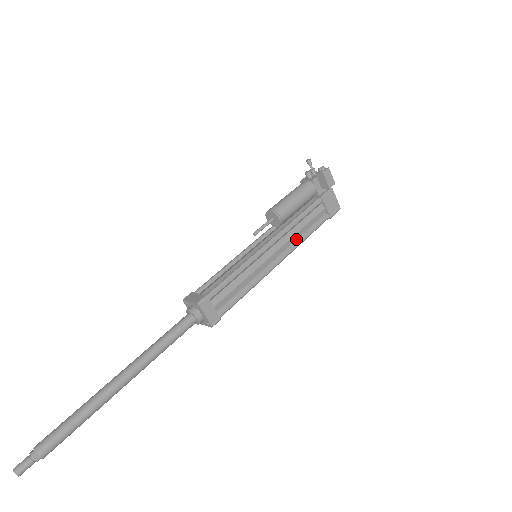
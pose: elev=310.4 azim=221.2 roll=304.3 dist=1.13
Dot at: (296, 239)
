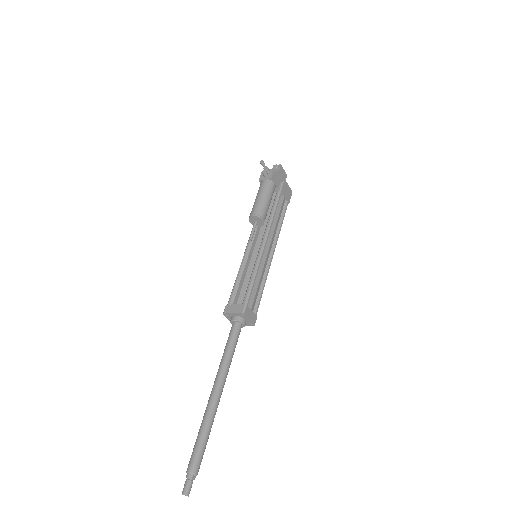
Dot at: (276, 230)
